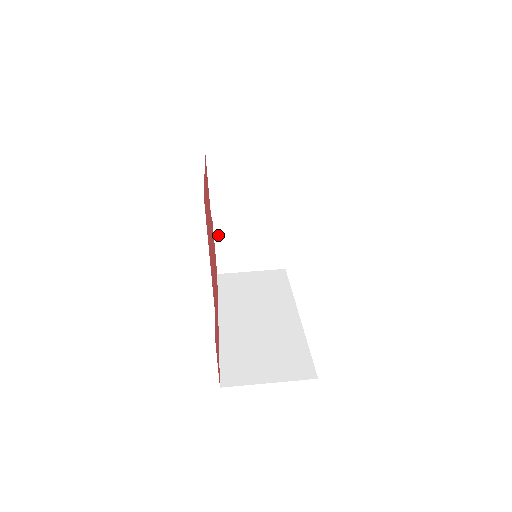
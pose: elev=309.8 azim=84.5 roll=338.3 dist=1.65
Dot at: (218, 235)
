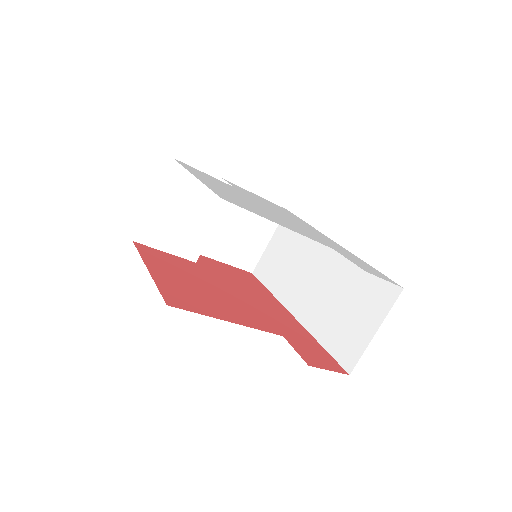
Dot at: (217, 256)
